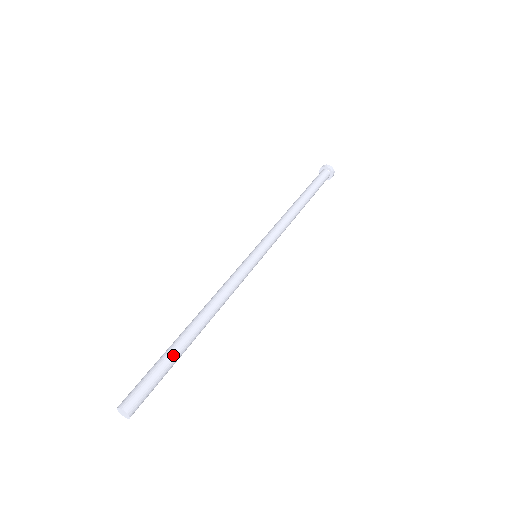
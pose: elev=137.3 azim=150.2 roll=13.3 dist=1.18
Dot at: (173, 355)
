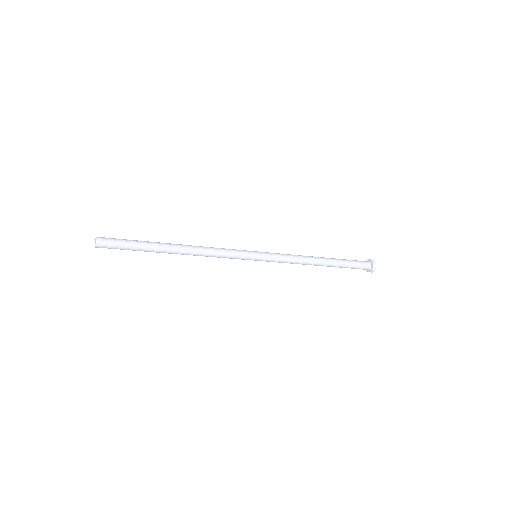
Dot at: (146, 242)
